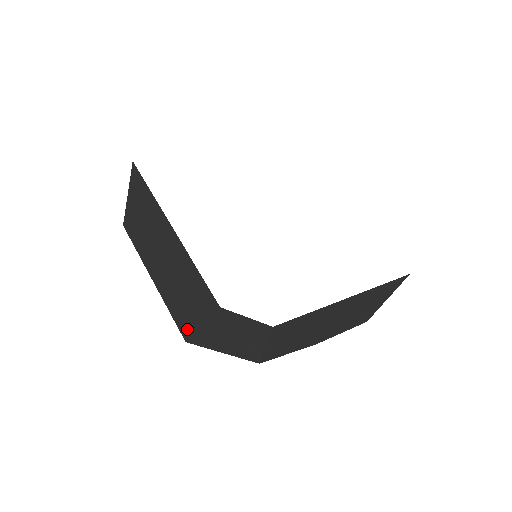
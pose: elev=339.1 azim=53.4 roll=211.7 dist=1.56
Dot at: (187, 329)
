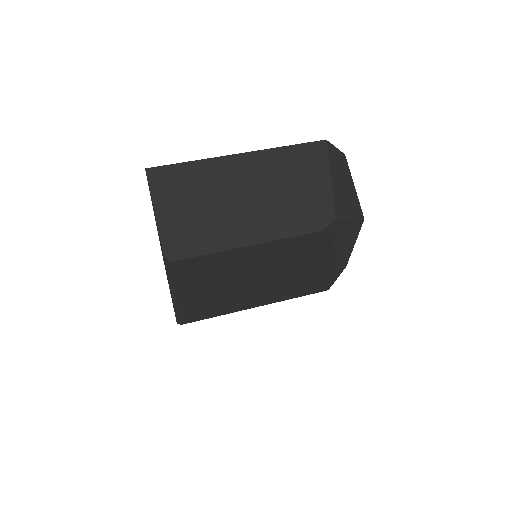
Dot at: (326, 204)
